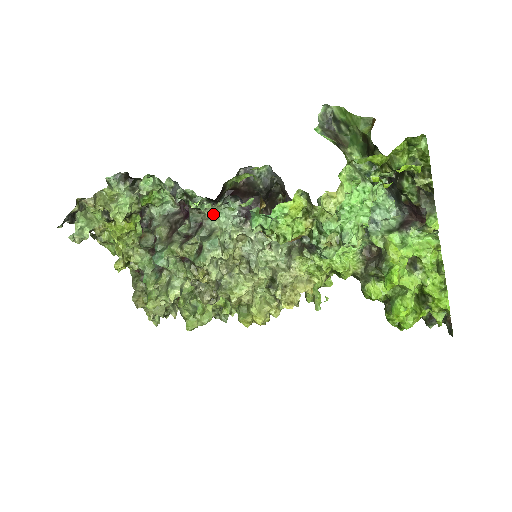
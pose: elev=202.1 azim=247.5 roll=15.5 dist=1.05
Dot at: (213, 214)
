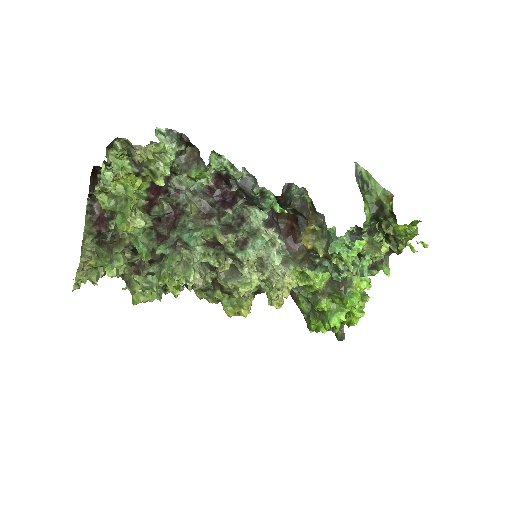
Dot at: occluded
